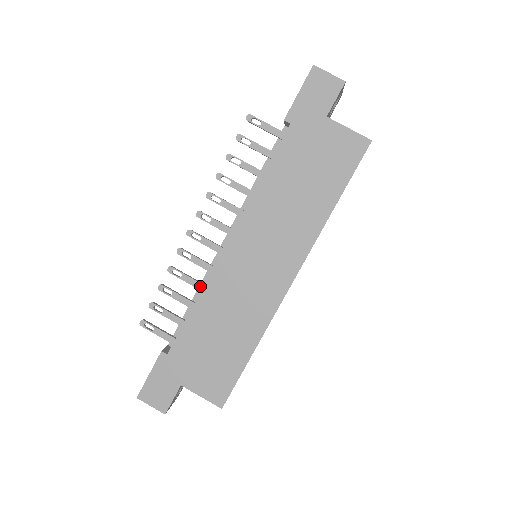
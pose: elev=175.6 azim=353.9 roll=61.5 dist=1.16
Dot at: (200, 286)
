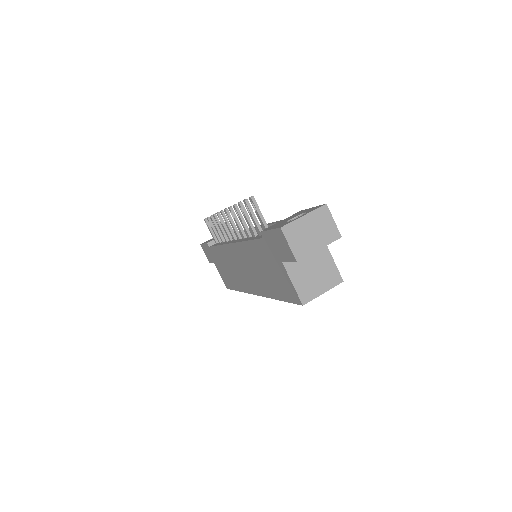
Dot at: (225, 239)
